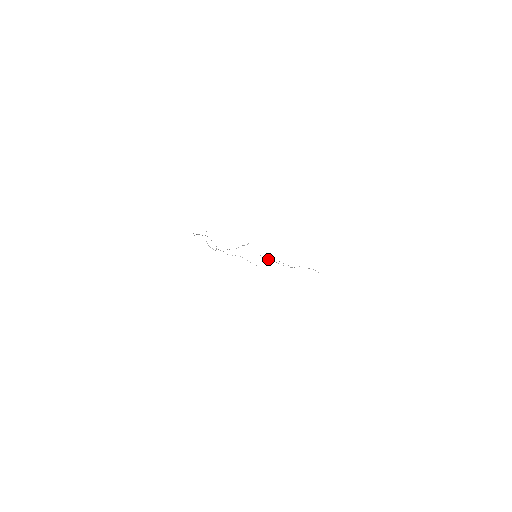
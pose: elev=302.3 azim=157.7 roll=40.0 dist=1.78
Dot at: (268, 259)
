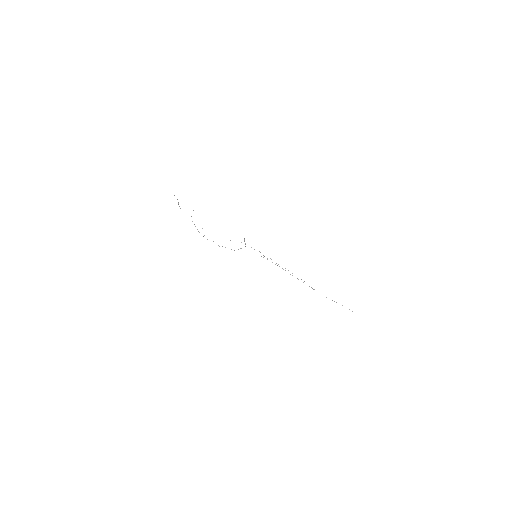
Dot at: occluded
